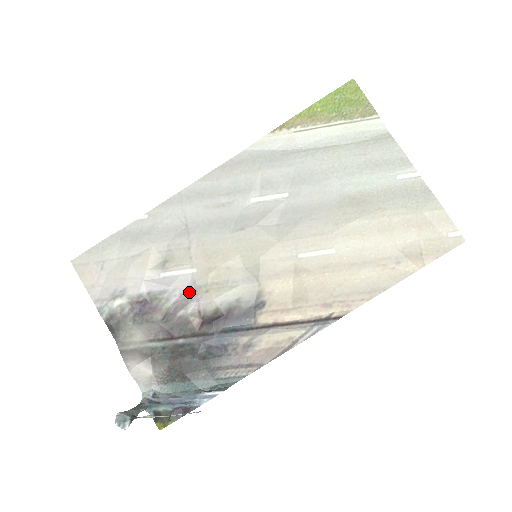
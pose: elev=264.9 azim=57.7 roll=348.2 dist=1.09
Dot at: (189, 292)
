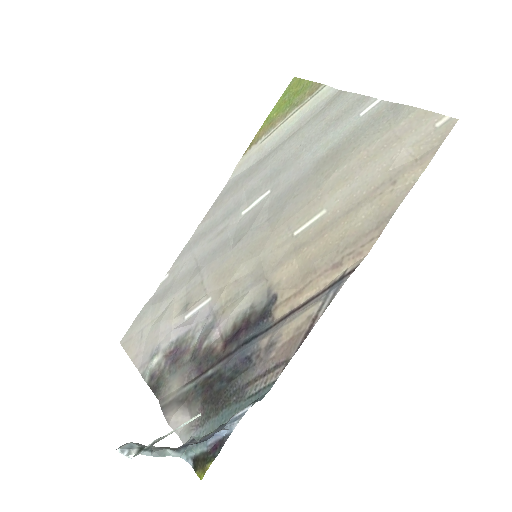
Dot at: (209, 321)
